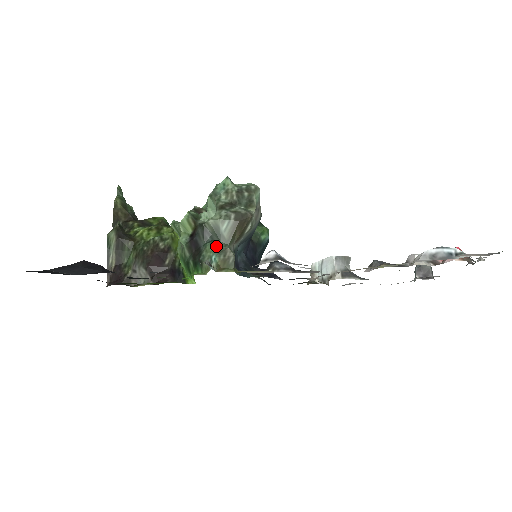
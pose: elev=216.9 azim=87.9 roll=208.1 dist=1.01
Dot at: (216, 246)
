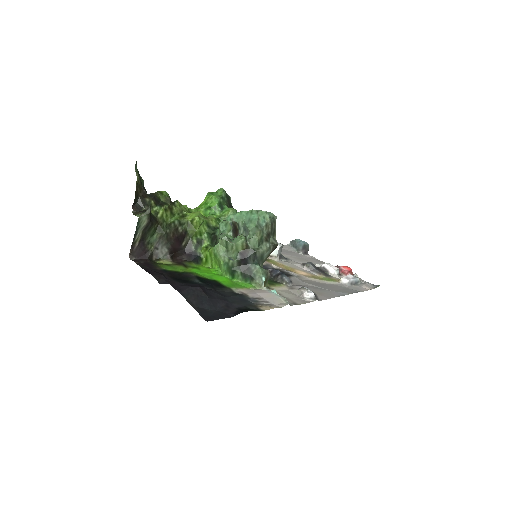
Dot at: (263, 269)
